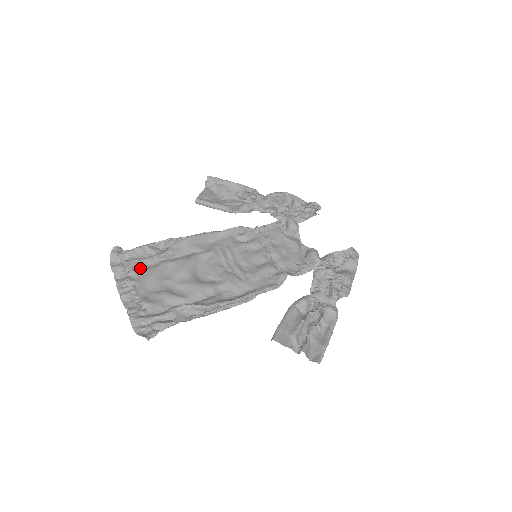
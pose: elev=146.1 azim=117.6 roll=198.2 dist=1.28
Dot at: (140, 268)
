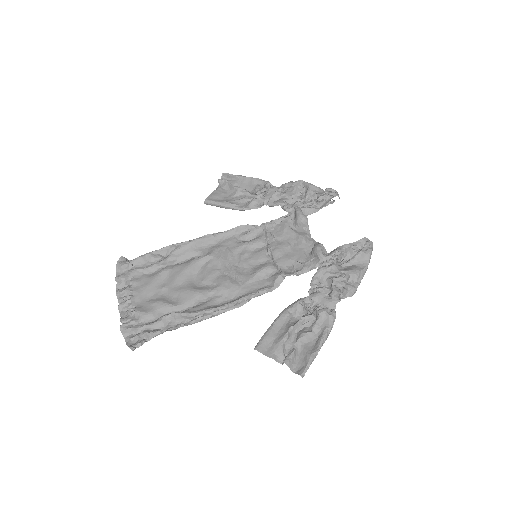
Dot at: (141, 277)
